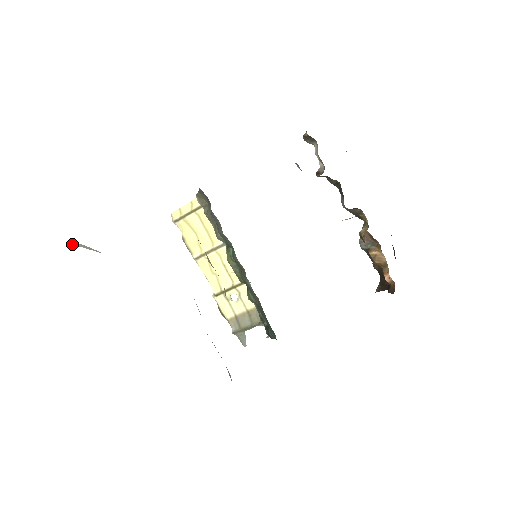
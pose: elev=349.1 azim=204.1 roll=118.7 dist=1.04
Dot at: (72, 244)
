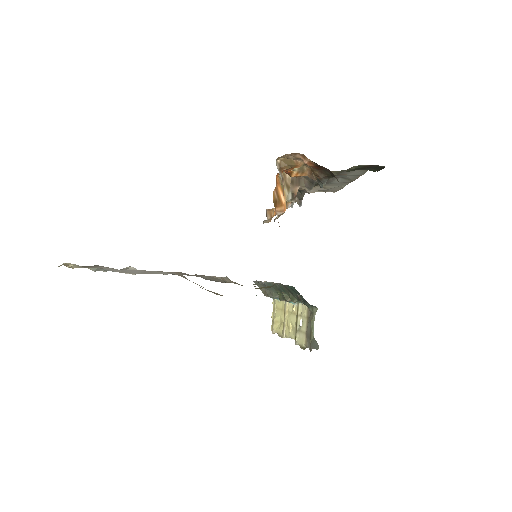
Dot at: occluded
